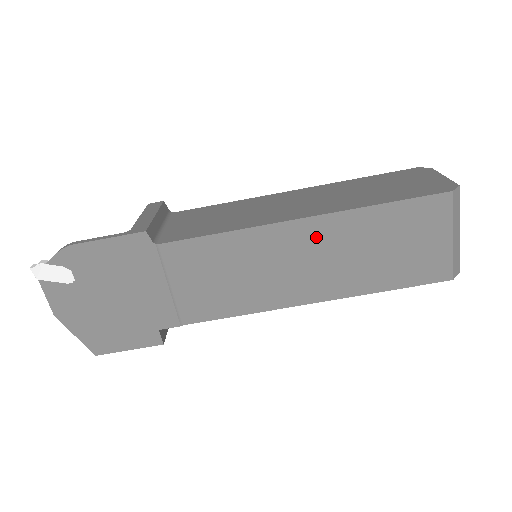
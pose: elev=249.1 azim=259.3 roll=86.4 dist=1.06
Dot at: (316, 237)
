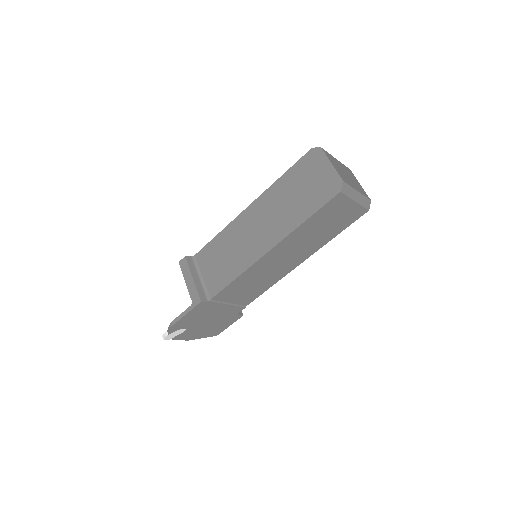
Dot at: (283, 249)
